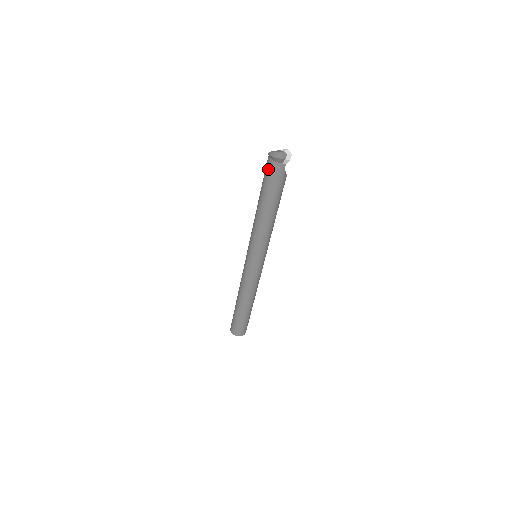
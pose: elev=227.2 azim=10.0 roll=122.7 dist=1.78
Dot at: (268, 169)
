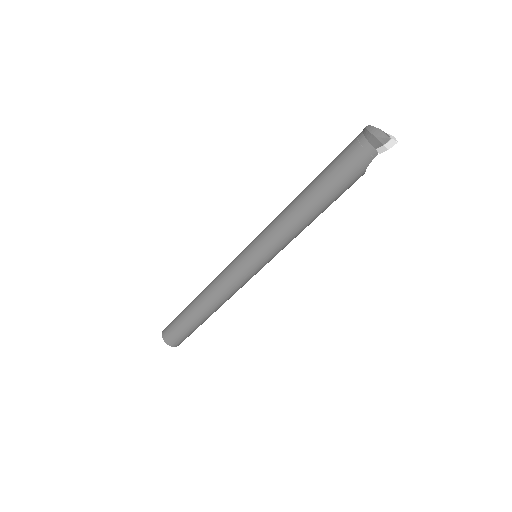
Dot at: (351, 147)
